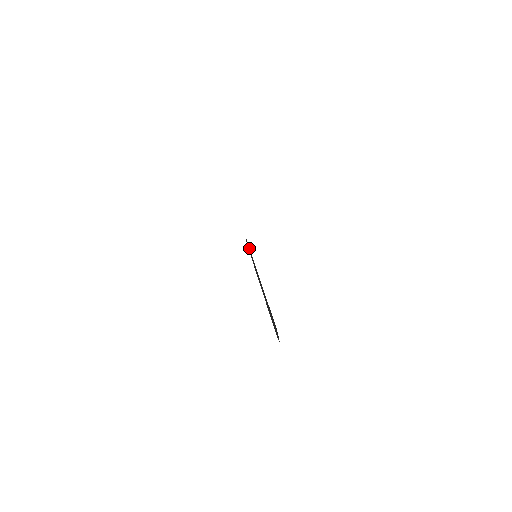
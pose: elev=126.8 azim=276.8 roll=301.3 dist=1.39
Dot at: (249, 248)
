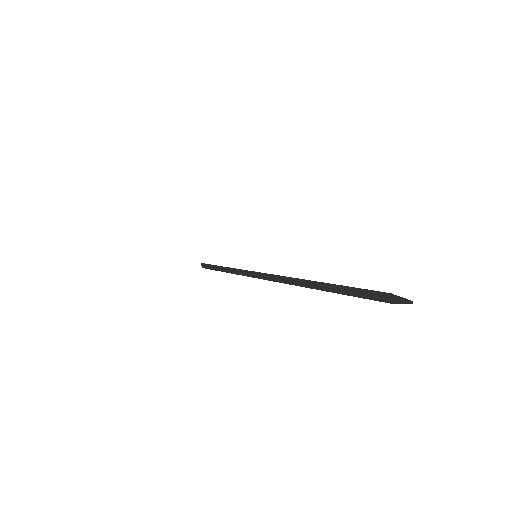
Dot at: (218, 266)
